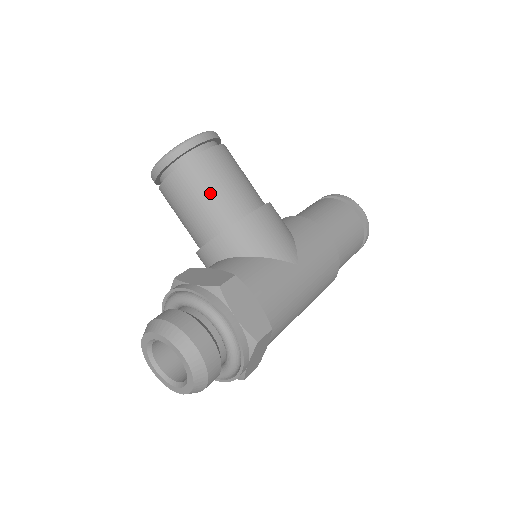
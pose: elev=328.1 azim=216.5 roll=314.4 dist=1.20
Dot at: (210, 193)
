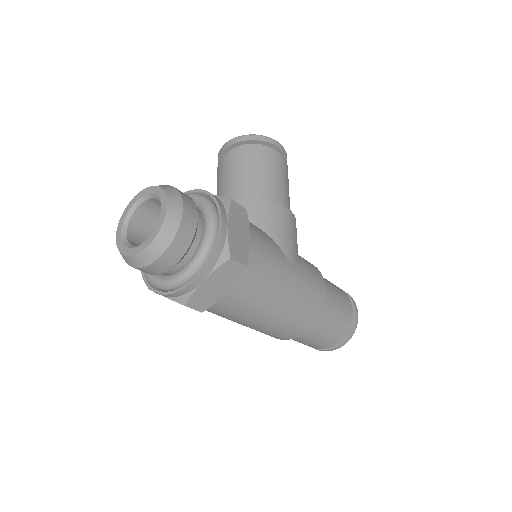
Dot at: (260, 173)
